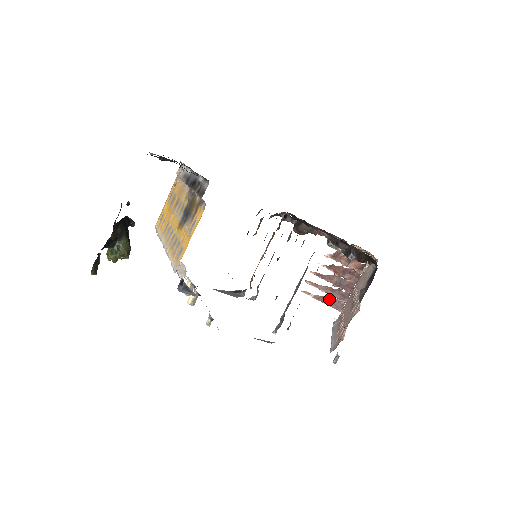
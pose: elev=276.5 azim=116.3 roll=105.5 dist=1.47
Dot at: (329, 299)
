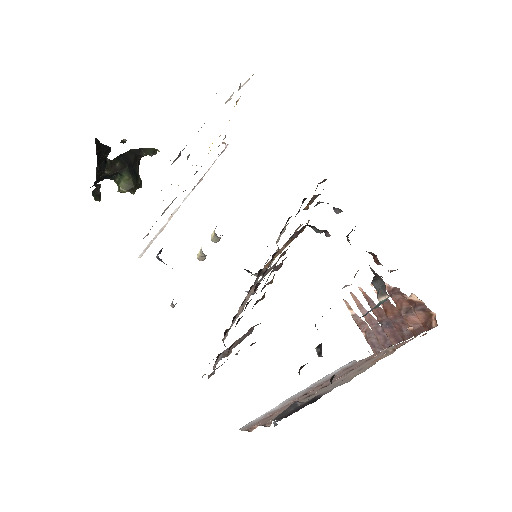
Dot at: (369, 330)
